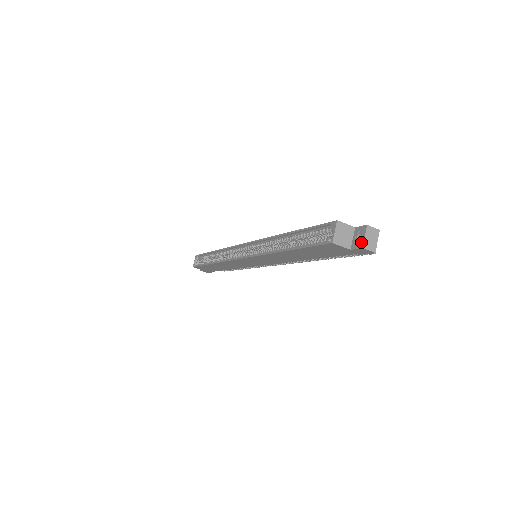
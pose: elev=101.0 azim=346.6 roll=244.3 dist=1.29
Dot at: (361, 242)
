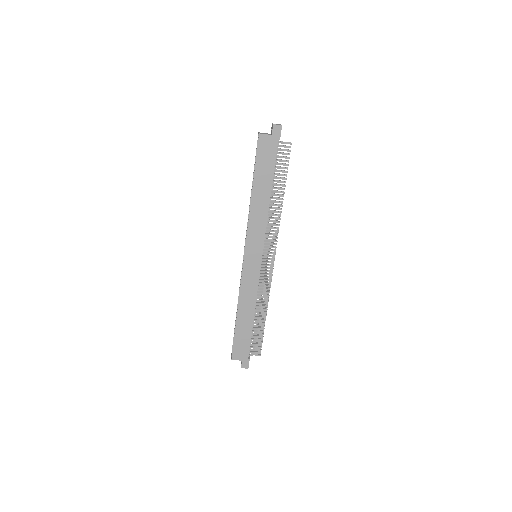
Dot at: (272, 126)
